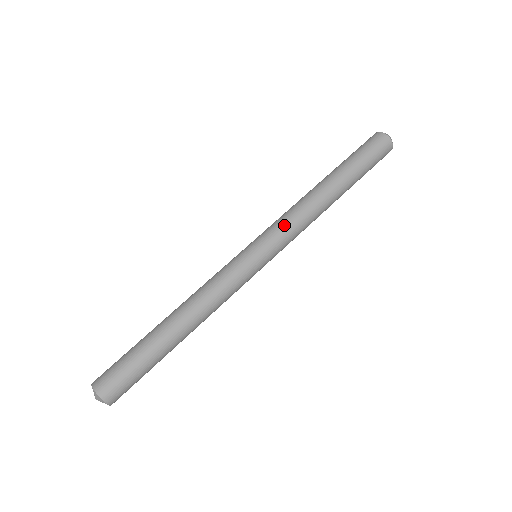
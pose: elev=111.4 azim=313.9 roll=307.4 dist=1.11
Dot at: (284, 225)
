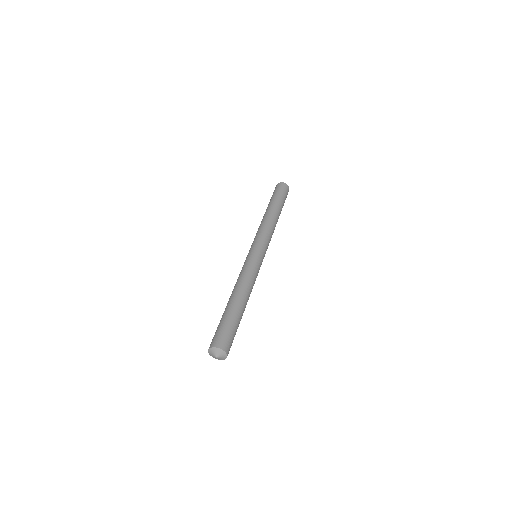
Dot at: (258, 234)
